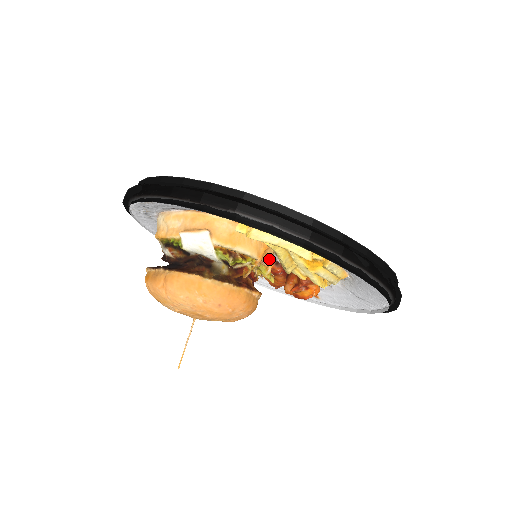
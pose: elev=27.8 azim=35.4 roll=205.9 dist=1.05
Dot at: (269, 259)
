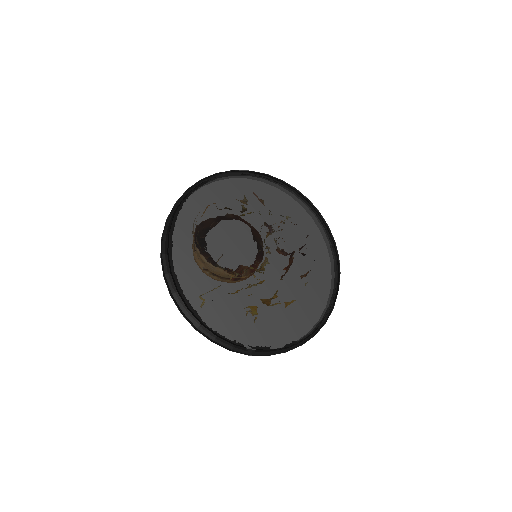
Dot at: occluded
